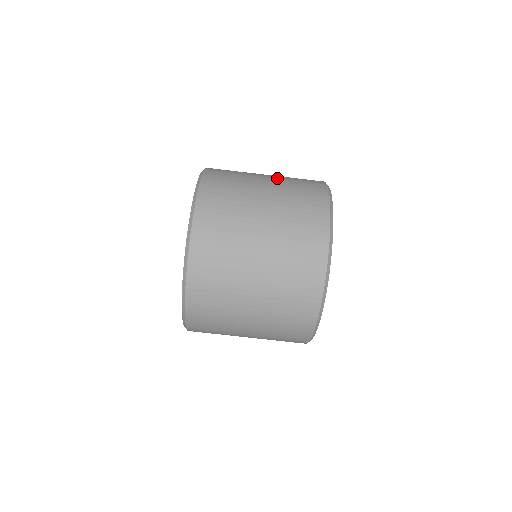
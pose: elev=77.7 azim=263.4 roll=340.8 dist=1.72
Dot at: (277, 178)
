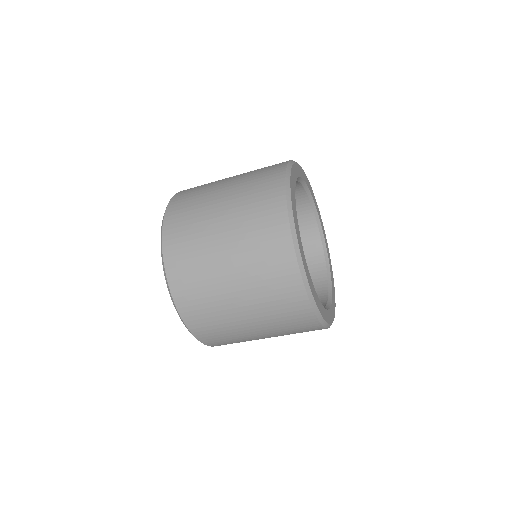
Dot at: (236, 247)
